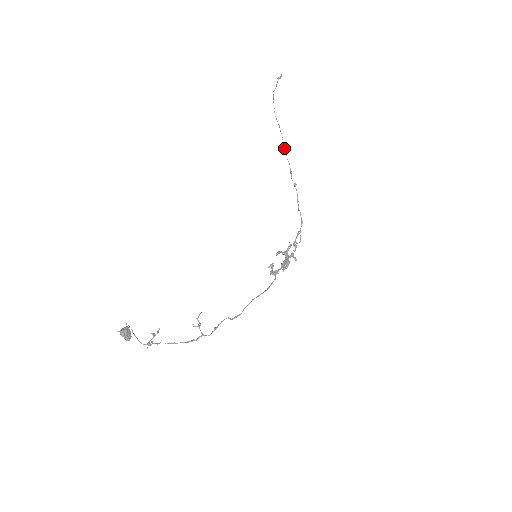
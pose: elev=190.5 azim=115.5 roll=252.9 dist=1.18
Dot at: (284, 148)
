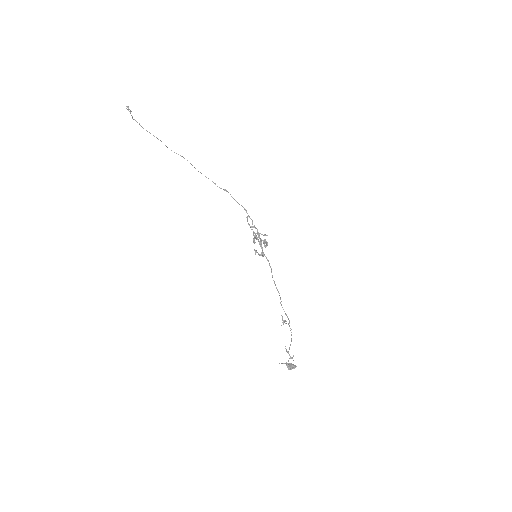
Dot at: occluded
